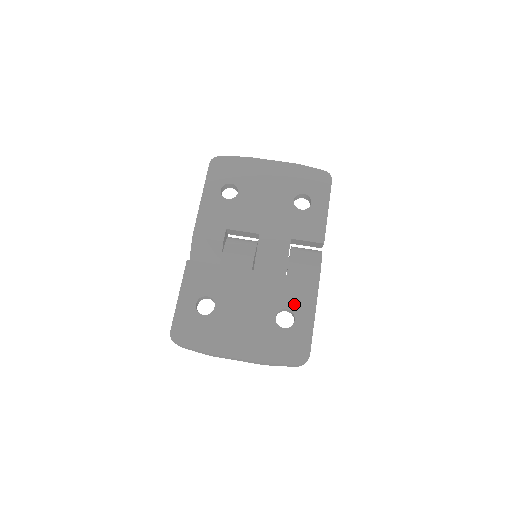
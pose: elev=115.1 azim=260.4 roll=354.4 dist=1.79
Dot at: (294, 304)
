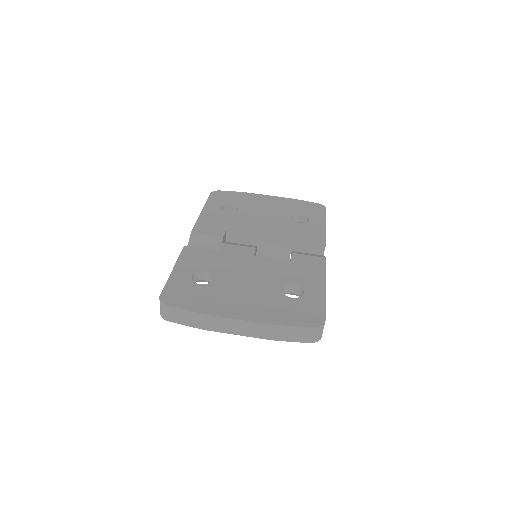
Dot at: (301, 281)
